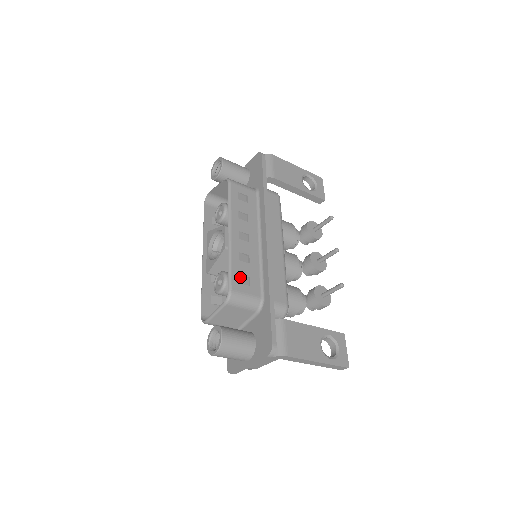
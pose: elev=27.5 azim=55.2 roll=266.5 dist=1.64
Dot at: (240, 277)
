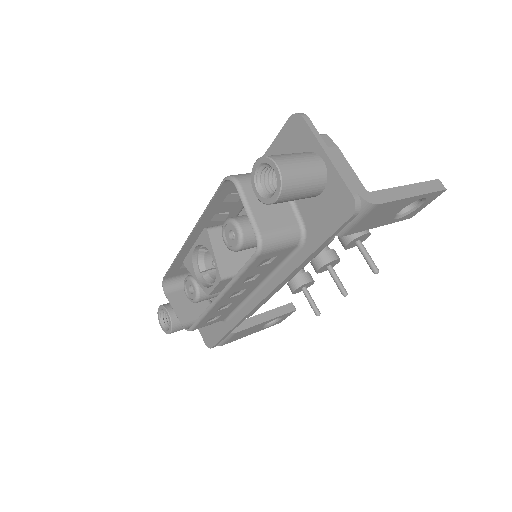
Dot at: (209, 320)
